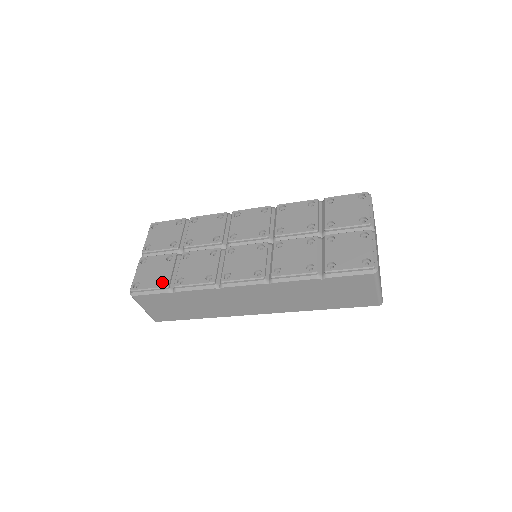
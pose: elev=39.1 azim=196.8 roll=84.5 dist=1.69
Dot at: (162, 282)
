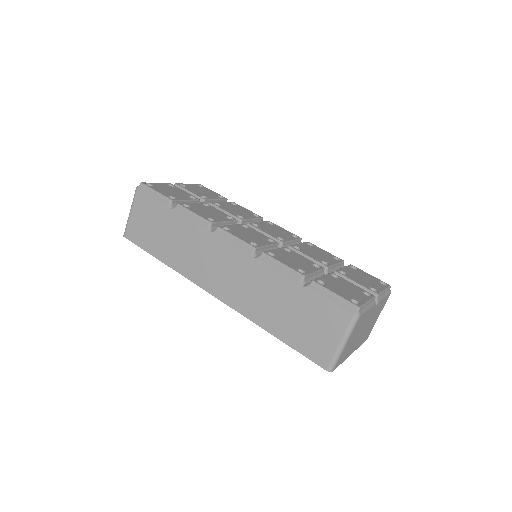
Dot at: occluded
